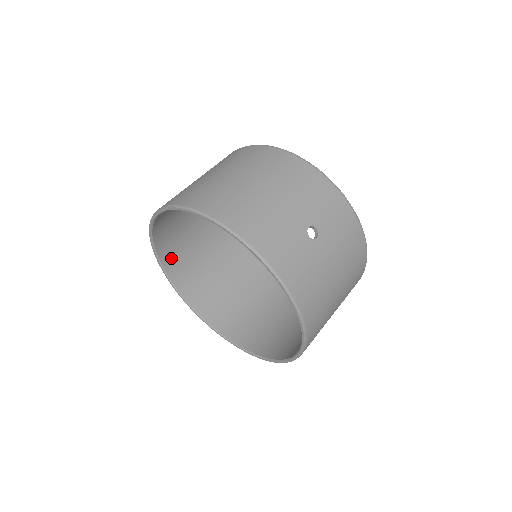
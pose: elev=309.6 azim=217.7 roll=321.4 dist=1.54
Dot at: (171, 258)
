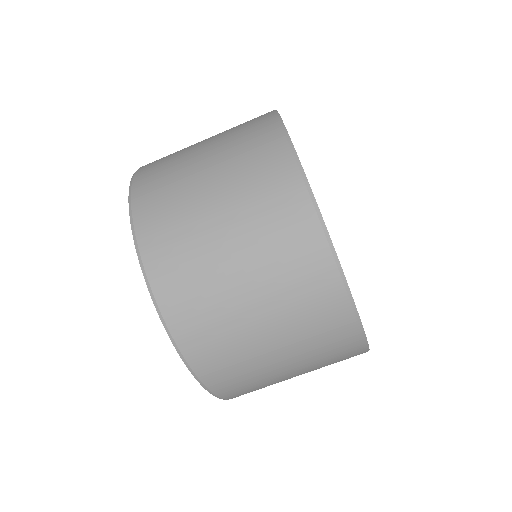
Dot at: occluded
